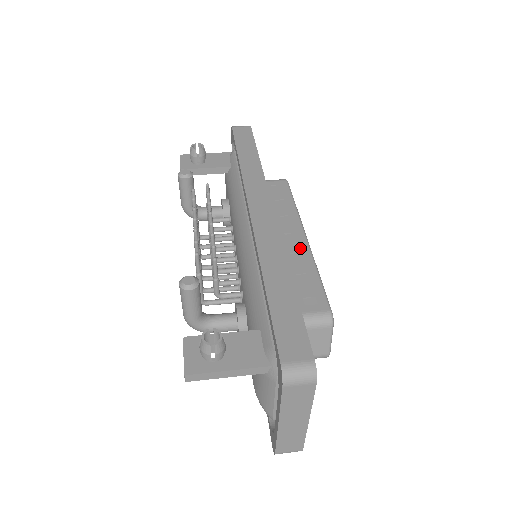
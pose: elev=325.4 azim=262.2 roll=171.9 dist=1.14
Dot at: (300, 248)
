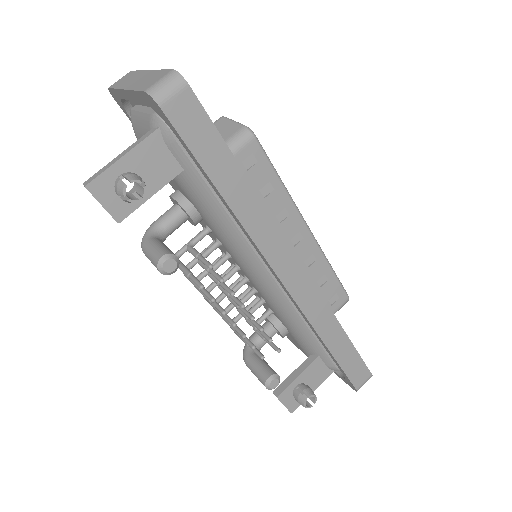
Dot at: (310, 250)
